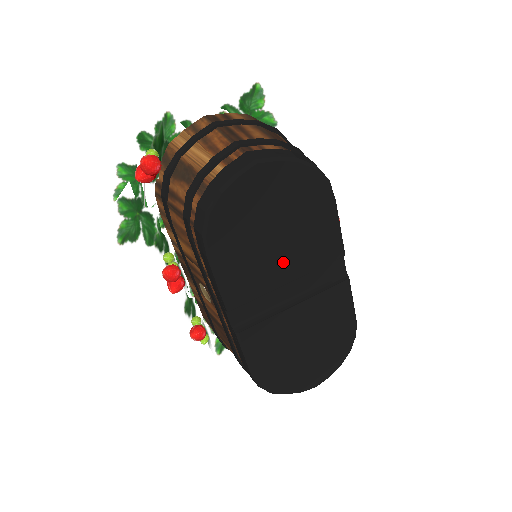
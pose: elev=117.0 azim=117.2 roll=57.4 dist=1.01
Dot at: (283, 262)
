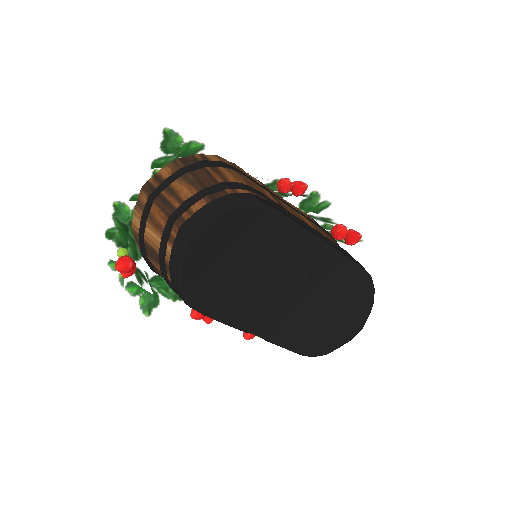
Dot at: (266, 278)
